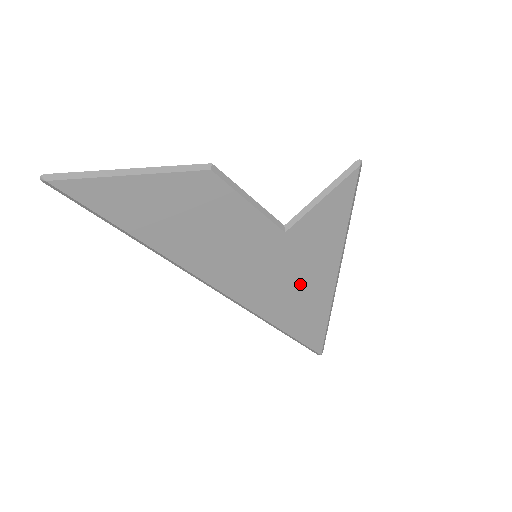
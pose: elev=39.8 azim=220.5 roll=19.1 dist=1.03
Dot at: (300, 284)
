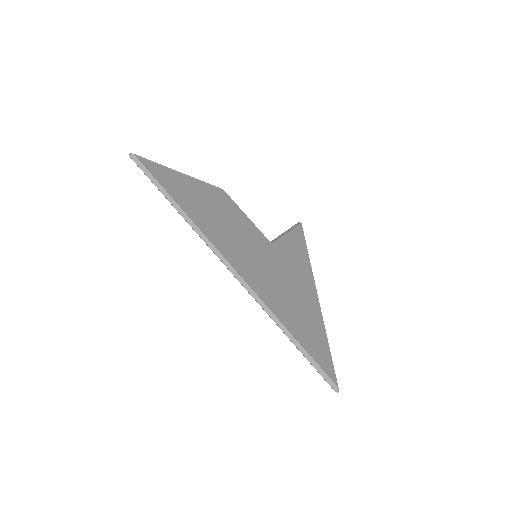
Dot at: (293, 291)
